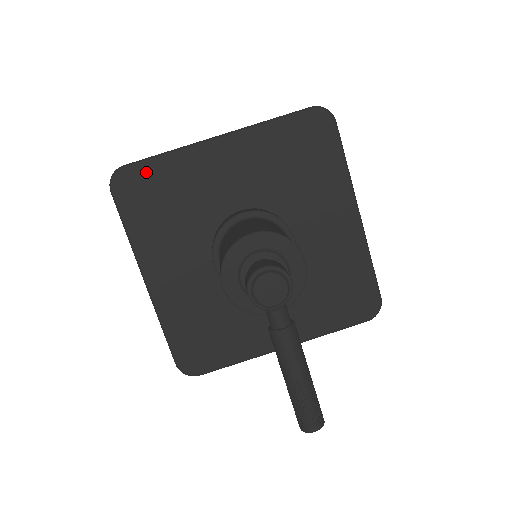
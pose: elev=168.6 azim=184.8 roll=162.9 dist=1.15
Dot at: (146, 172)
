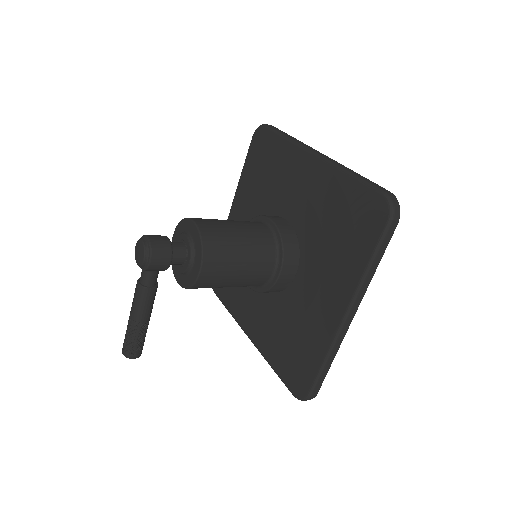
Dot at: (271, 140)
